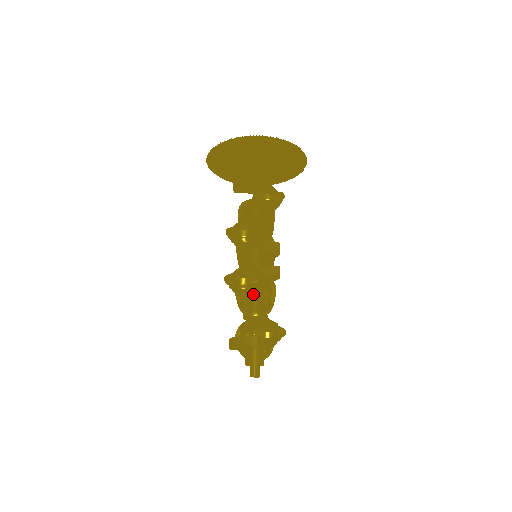
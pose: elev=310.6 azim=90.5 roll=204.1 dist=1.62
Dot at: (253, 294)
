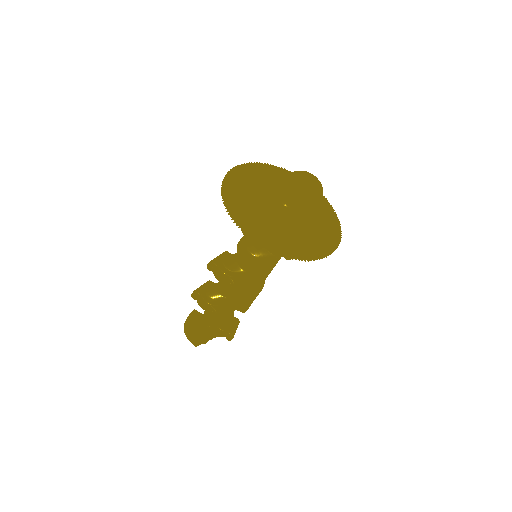
Dot at: occluded
